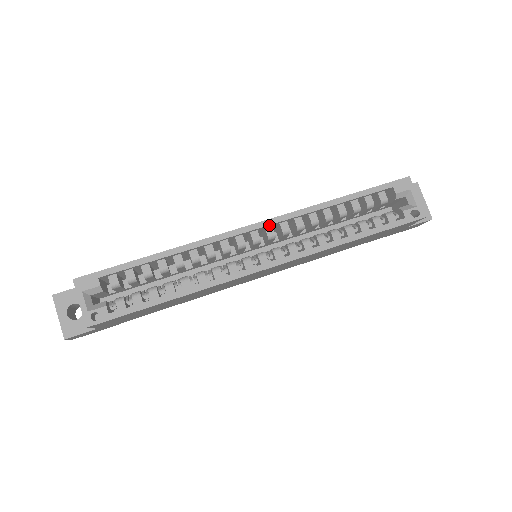
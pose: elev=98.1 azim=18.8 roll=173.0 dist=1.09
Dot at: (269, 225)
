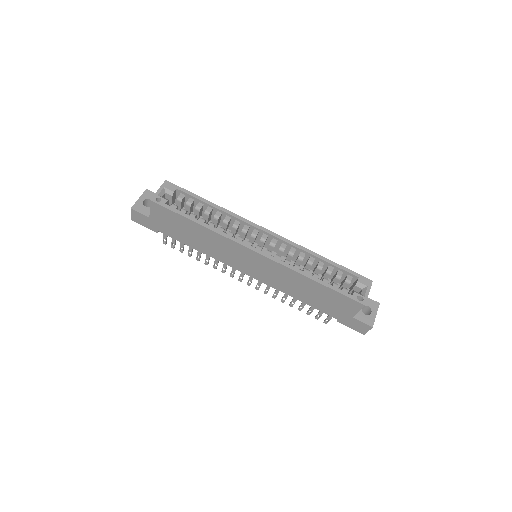
Dot at: (276, 238)
